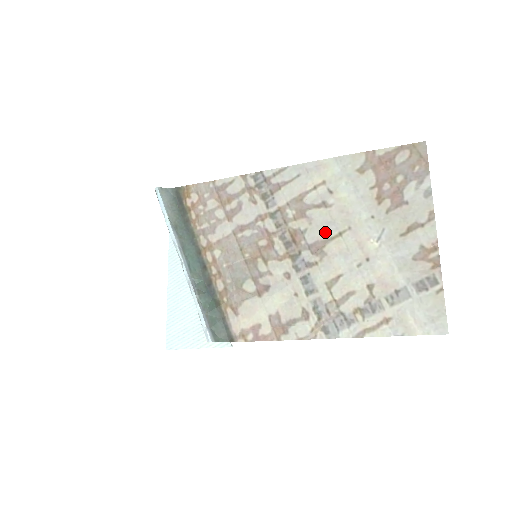
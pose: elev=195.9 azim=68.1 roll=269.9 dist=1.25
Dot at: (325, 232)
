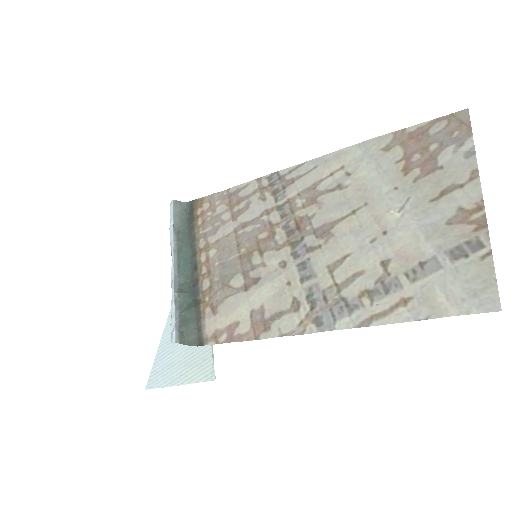
Dot at: (336, 213)
